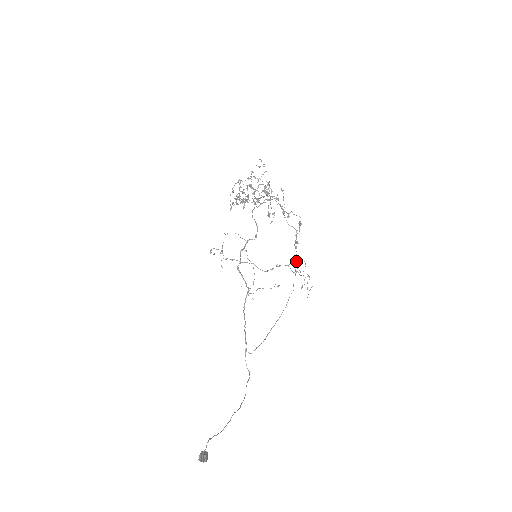
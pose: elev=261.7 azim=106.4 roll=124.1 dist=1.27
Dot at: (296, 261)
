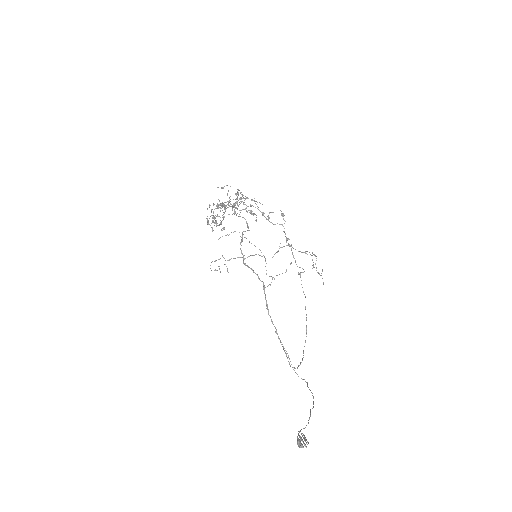
Dot at: (295, 261)
